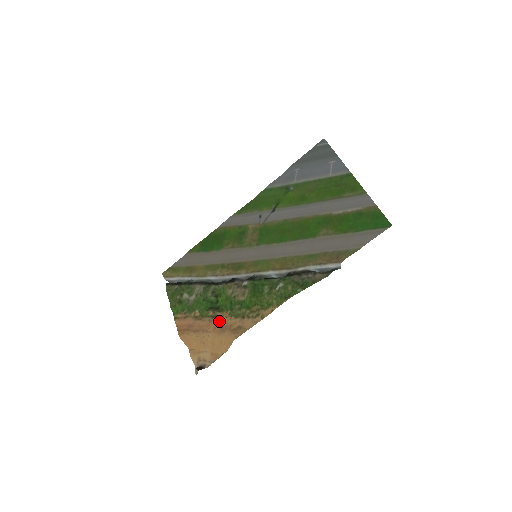
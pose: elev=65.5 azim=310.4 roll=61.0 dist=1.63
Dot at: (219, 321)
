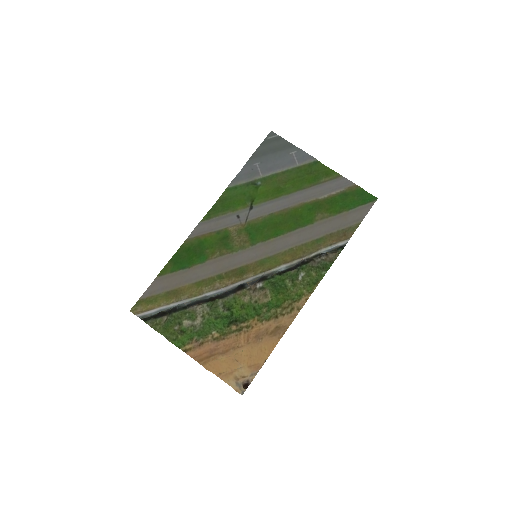
Dot at: (249, 331)
